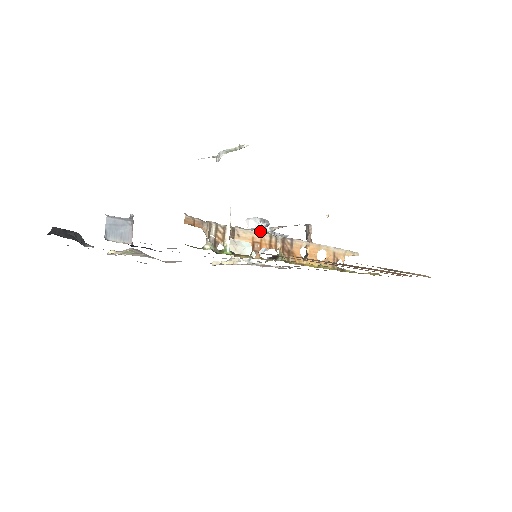
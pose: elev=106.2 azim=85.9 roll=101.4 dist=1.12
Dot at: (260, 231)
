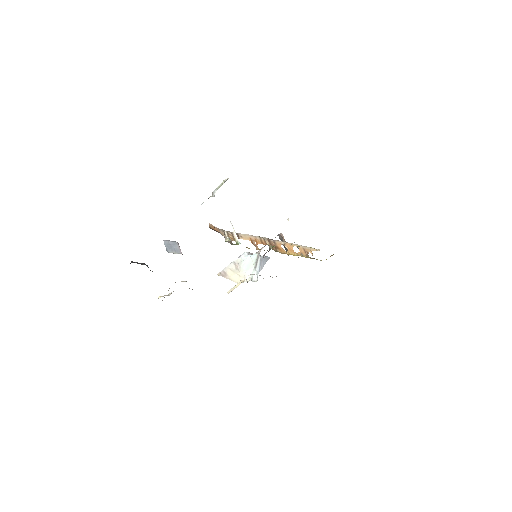
Dot at: (251, 255)
